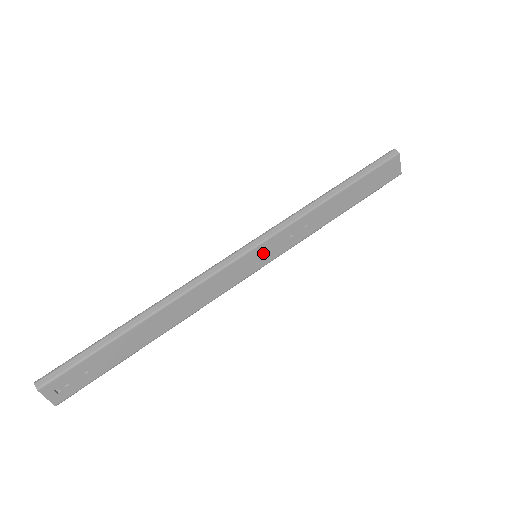
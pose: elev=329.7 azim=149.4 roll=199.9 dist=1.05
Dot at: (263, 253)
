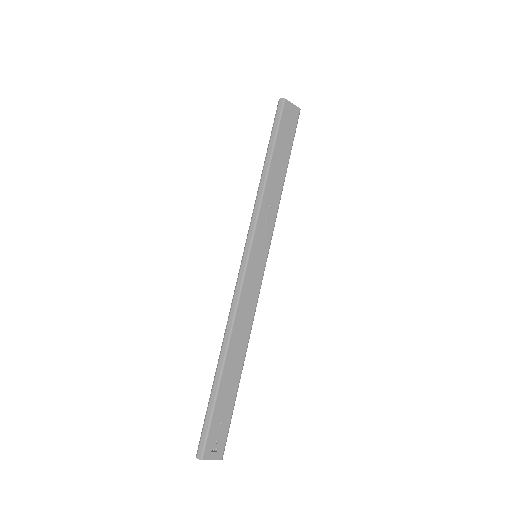
Dot at: (258, 250)
